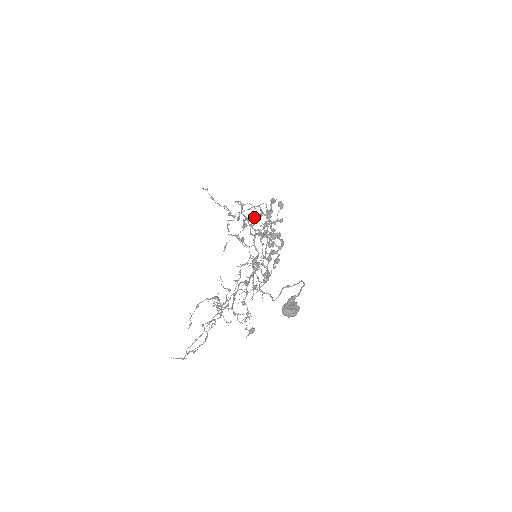
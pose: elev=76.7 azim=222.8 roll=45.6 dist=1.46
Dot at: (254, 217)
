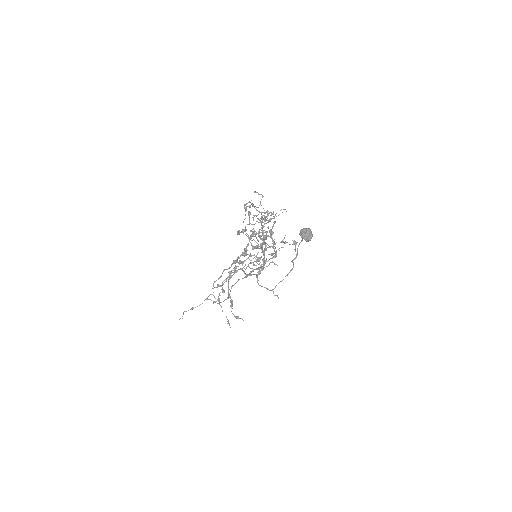
Dot at: (234, 269)
